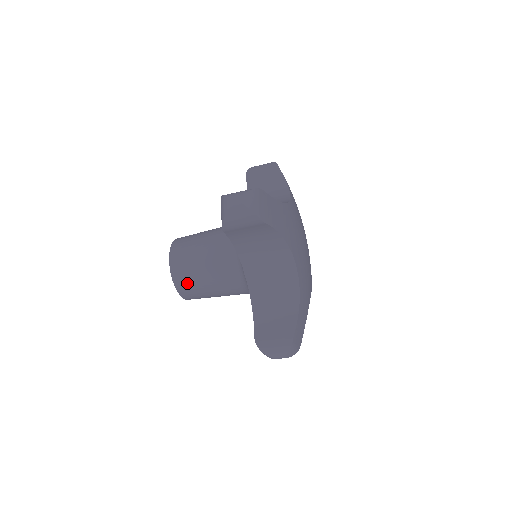
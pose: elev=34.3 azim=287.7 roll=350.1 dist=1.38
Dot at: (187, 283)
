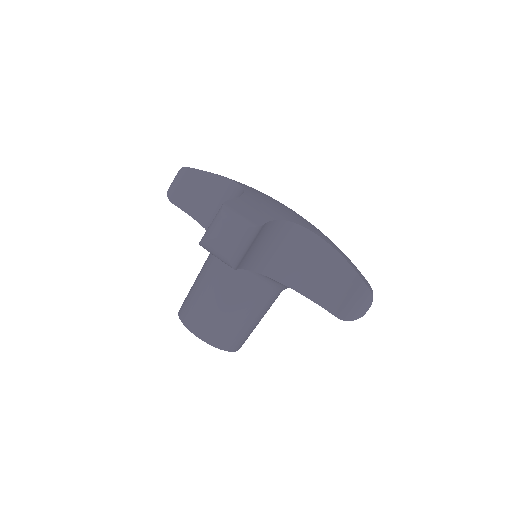
Dot at: (232, 337)
